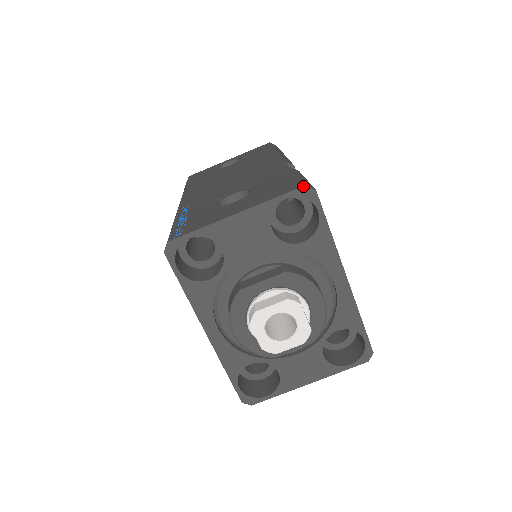
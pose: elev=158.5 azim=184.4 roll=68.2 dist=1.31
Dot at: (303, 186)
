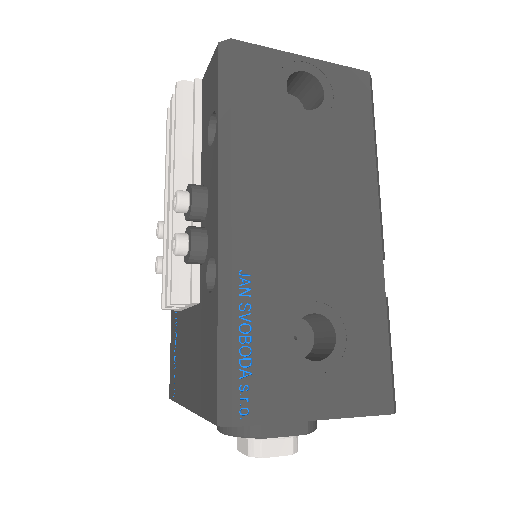
Dot at: occluded
